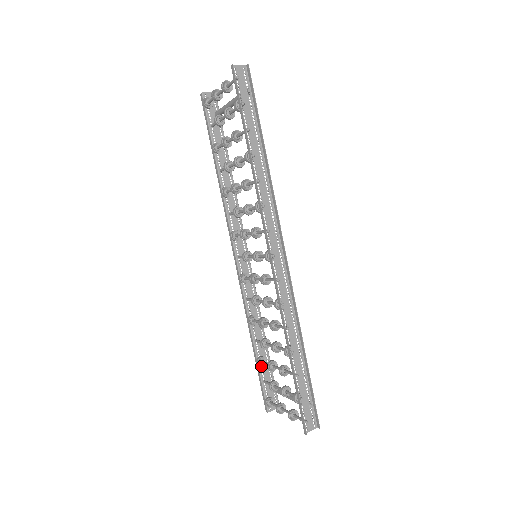
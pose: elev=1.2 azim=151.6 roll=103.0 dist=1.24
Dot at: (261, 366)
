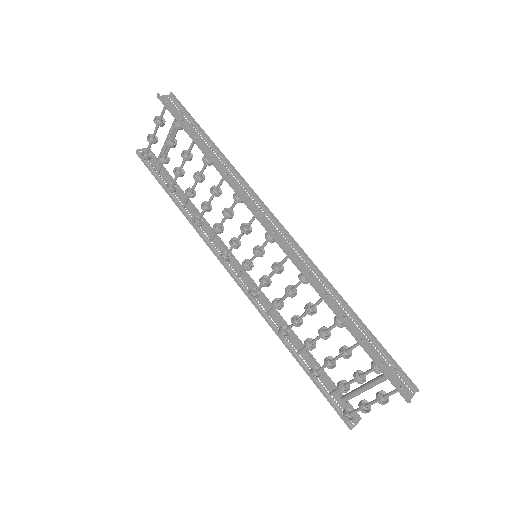
Dot at: (318, 377)
